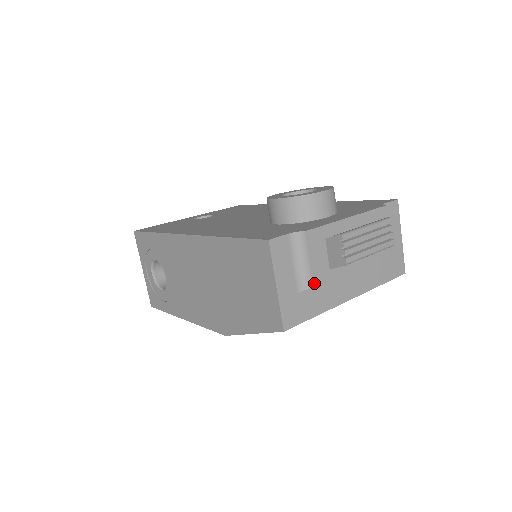
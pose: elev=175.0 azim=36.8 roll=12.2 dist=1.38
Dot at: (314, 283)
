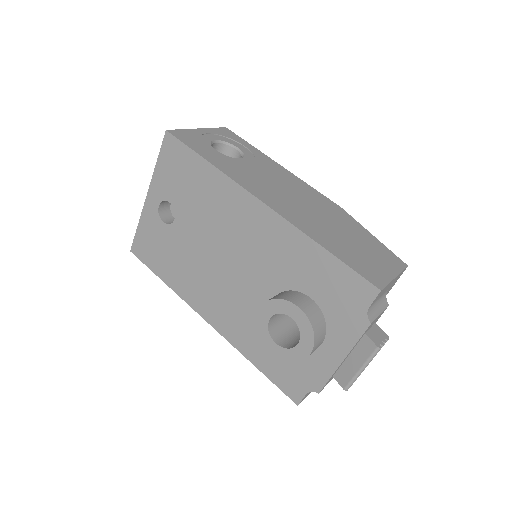
Dot at: occluded
